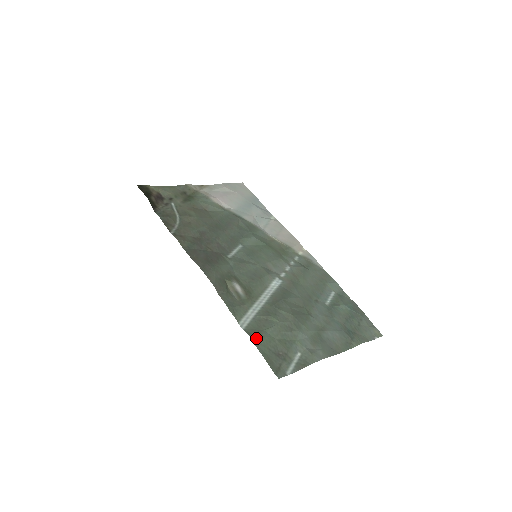
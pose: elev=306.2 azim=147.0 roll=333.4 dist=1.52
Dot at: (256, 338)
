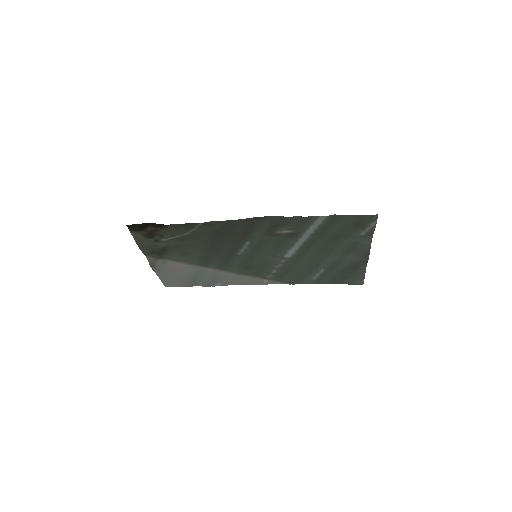
Dot at: (338, 218)
